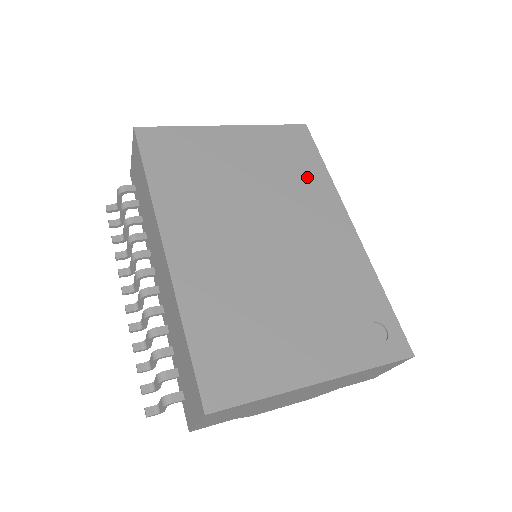
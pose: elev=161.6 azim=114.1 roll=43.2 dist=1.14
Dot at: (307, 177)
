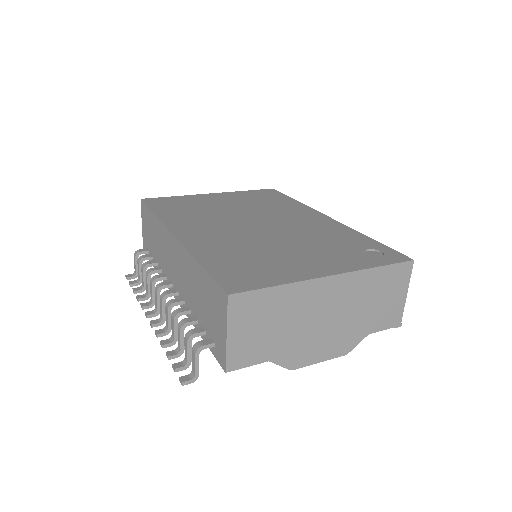
Dot at: (282, 204)
